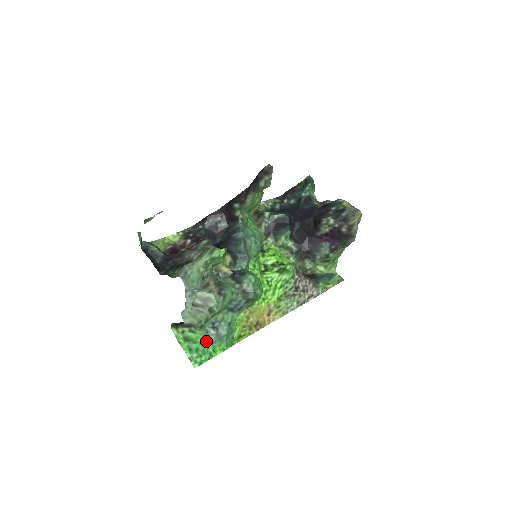
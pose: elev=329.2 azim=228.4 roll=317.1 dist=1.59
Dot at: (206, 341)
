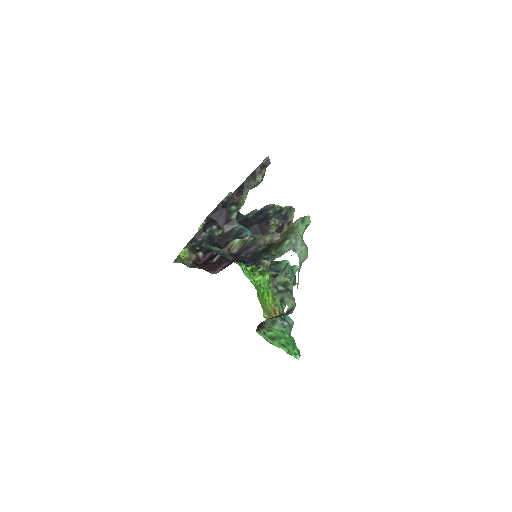
Dot at: (285, 334)
